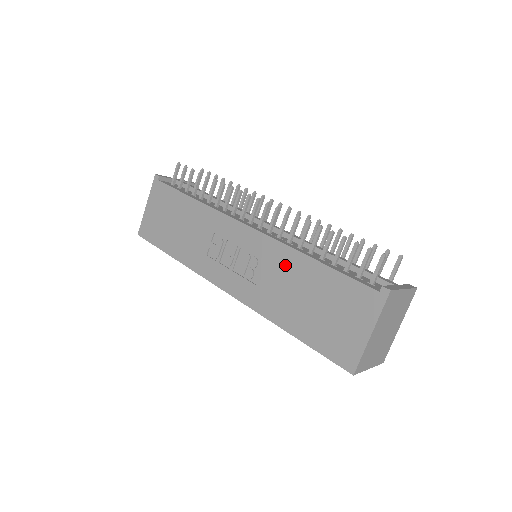
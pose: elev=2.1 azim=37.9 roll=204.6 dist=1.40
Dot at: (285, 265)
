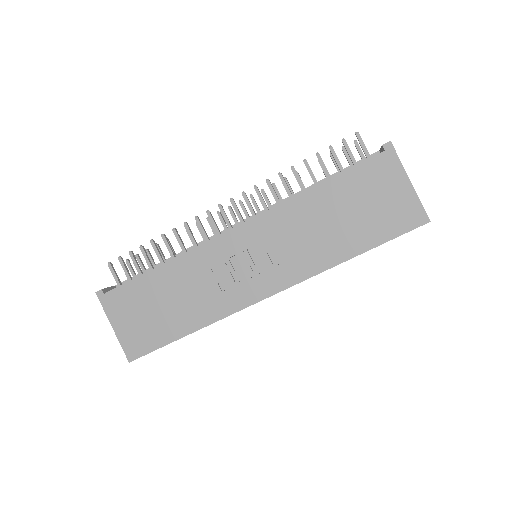
Dot at: (299, 216)
